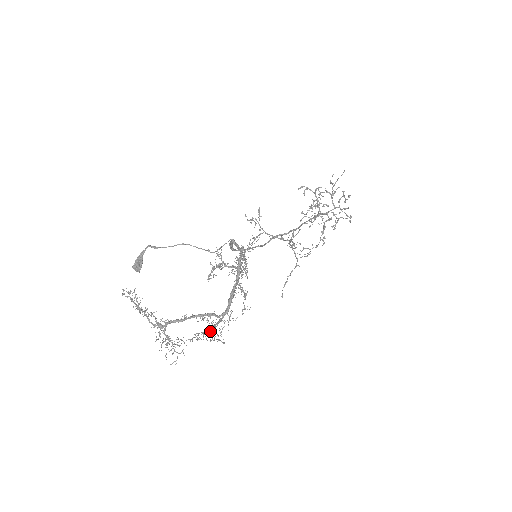
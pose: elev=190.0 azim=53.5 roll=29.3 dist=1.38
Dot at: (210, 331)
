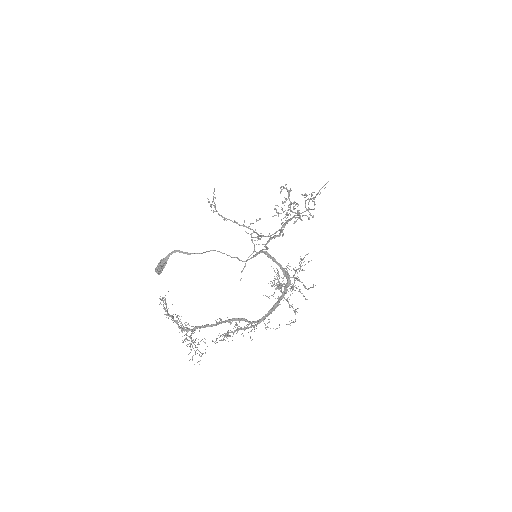
Dot at: occluded
